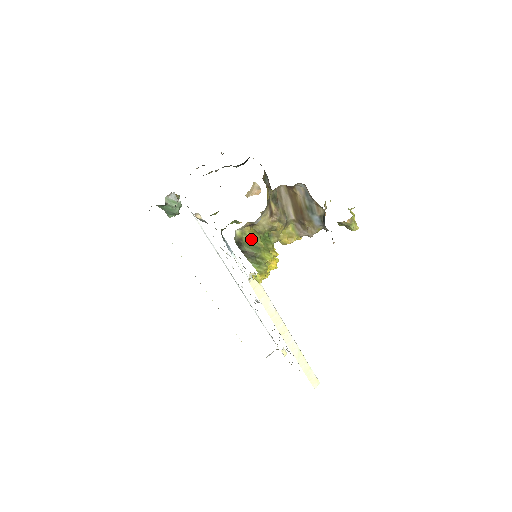
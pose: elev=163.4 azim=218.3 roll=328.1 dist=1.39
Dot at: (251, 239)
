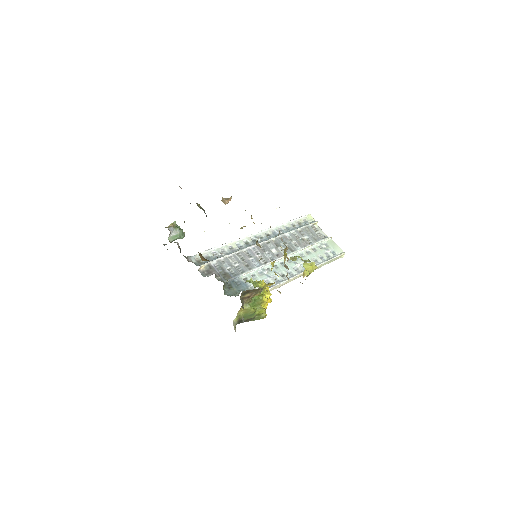
Dot at: (245, 313)
